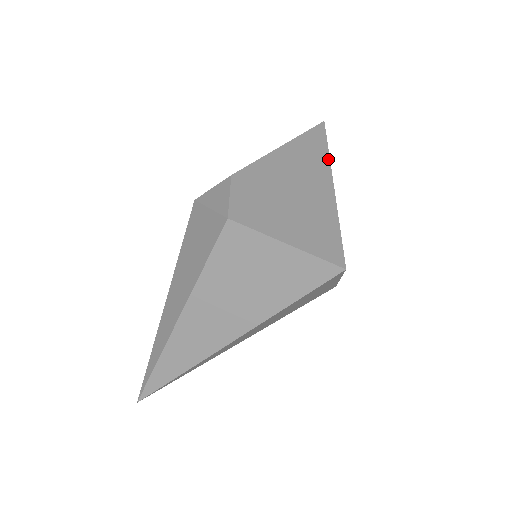
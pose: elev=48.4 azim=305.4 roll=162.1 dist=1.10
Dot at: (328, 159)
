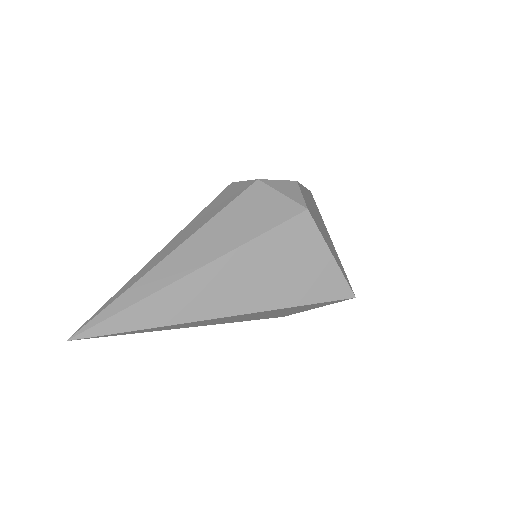
Dot at: occluded
